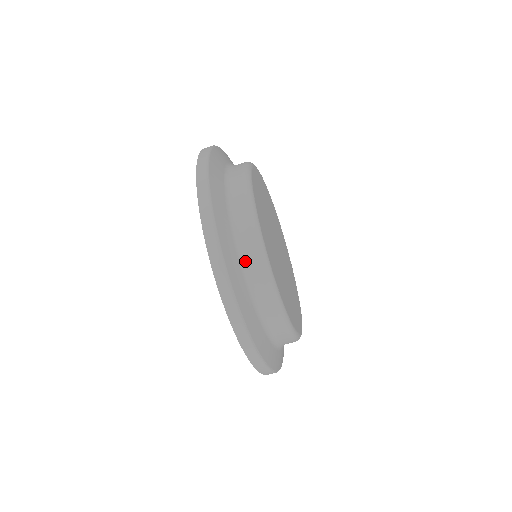
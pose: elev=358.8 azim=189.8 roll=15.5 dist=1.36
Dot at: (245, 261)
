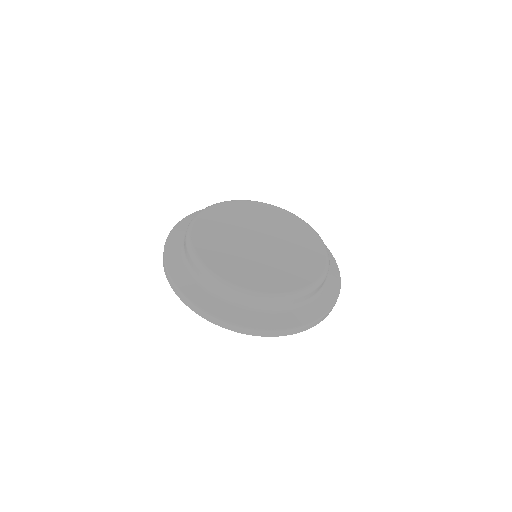
Dot at: (199, 278)
